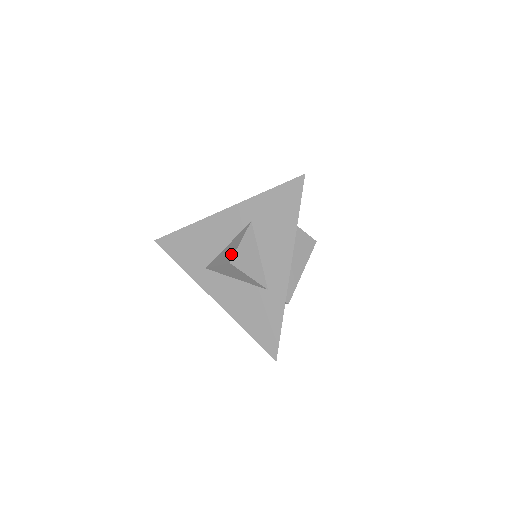
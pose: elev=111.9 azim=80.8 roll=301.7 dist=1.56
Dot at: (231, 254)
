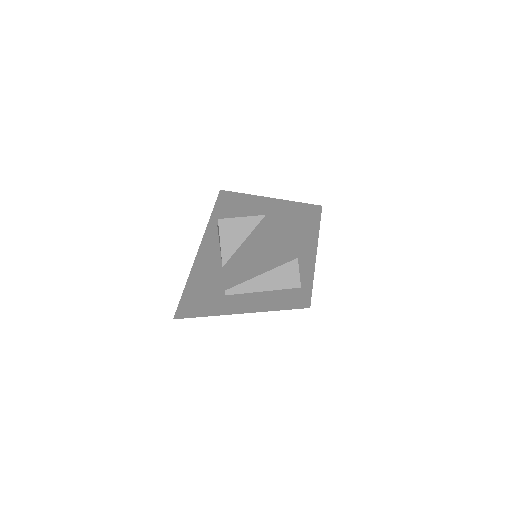
Dot at: (228, 218)
